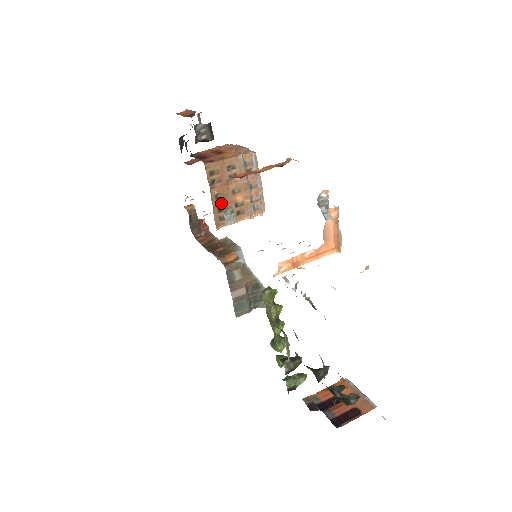
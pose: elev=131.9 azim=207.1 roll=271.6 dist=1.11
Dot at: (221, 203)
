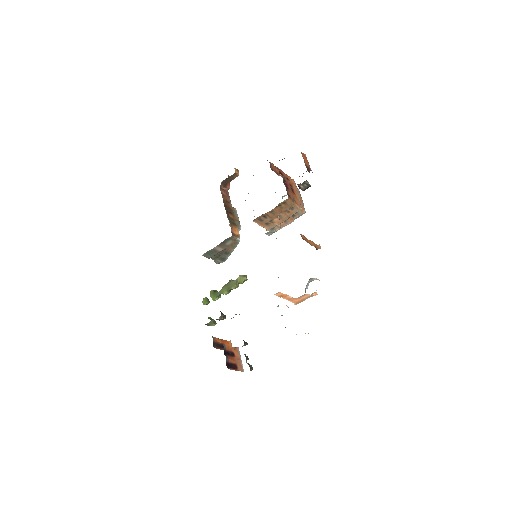
Dot at: (269, 215)
